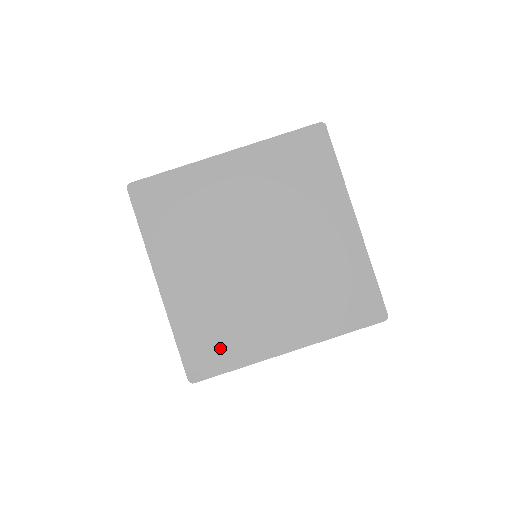
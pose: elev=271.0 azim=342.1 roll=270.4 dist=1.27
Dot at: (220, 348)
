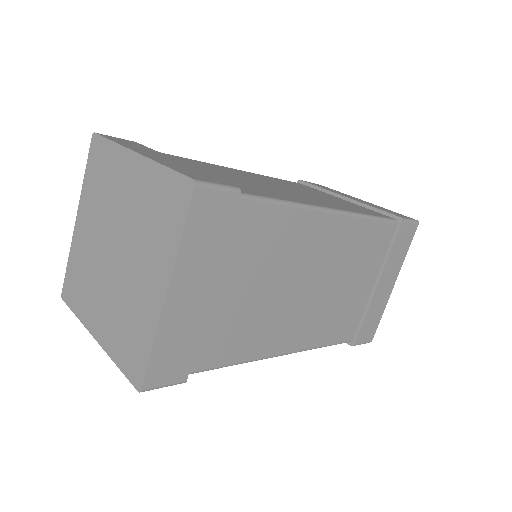
Dot at: (77, 293)
